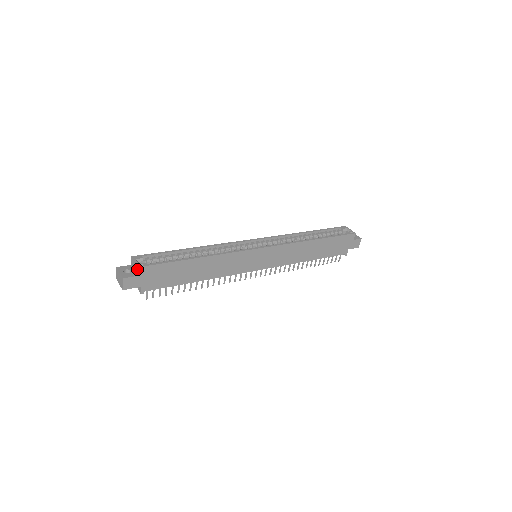
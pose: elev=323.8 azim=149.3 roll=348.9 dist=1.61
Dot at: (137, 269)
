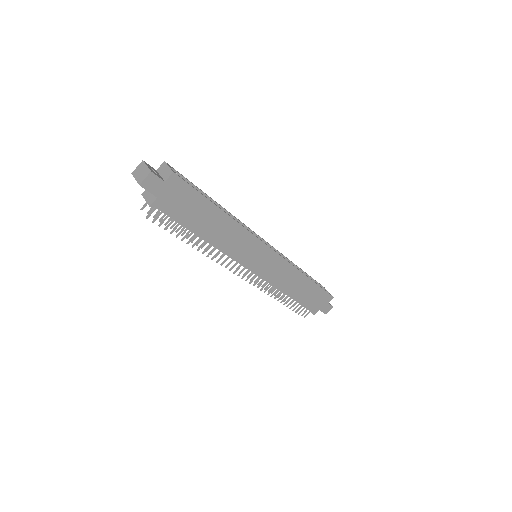
Dot at: (170, 174)
